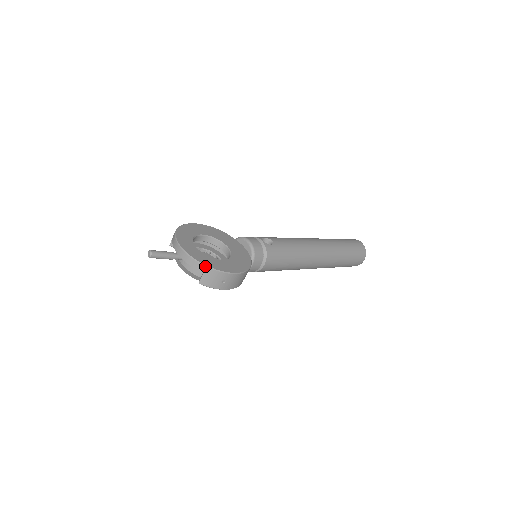
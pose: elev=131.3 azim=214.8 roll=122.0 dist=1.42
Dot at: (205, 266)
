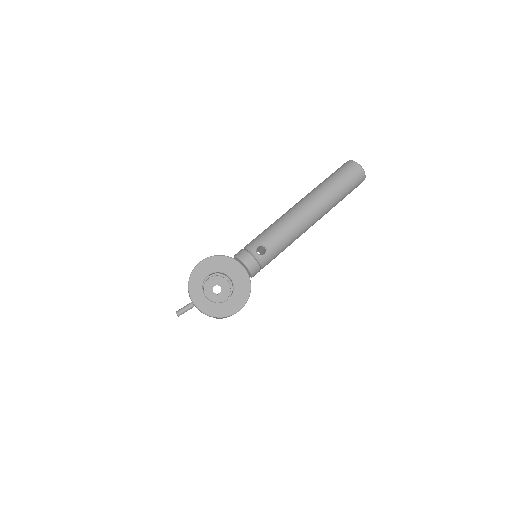
Dot at: (216, 317)
